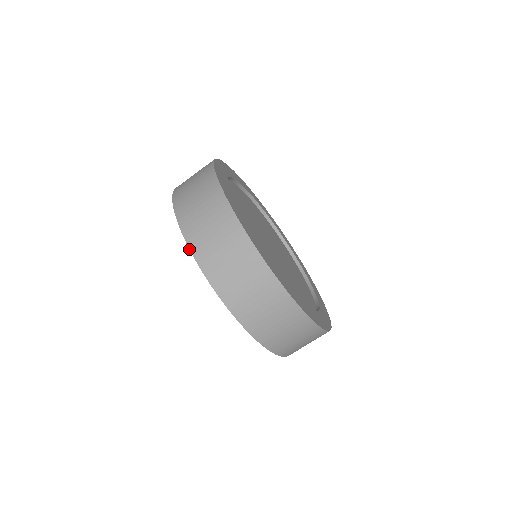
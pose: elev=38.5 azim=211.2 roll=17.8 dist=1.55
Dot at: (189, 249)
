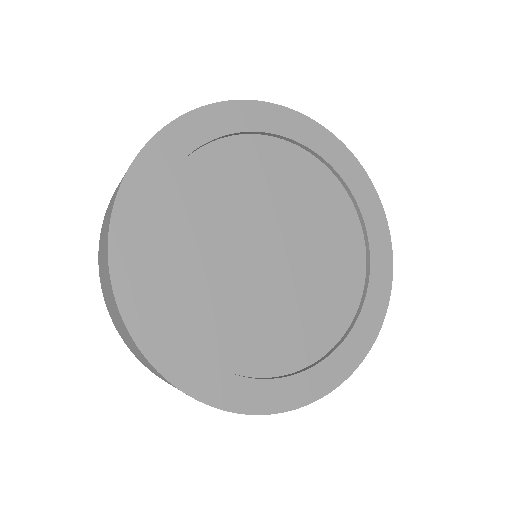
Dot at: occluded
